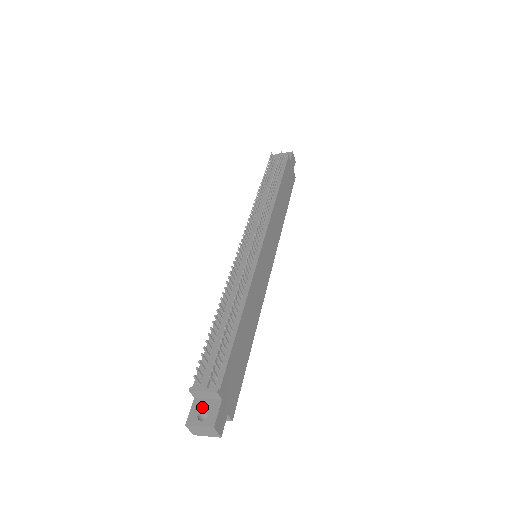
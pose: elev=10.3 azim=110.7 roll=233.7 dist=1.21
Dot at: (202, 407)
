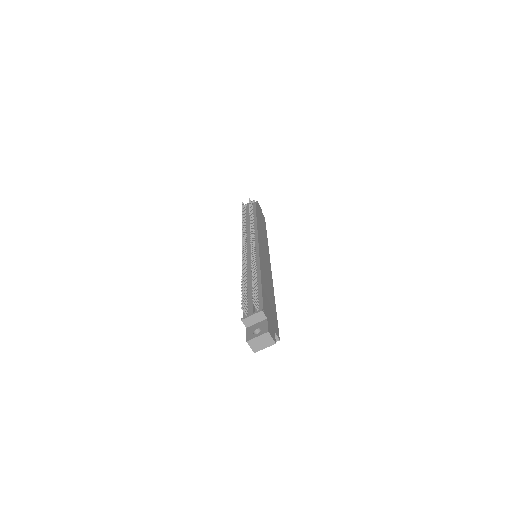
Dot at: (254, 328)
